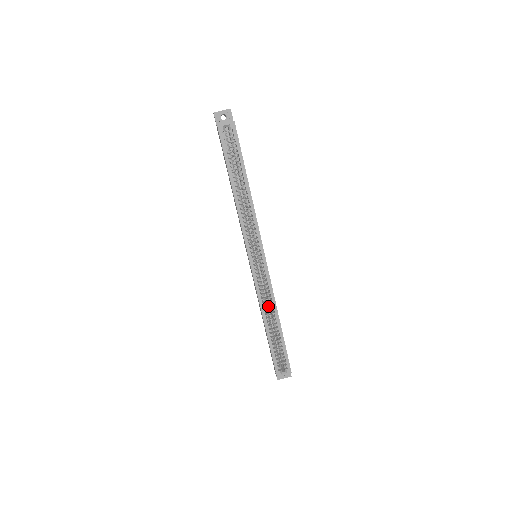
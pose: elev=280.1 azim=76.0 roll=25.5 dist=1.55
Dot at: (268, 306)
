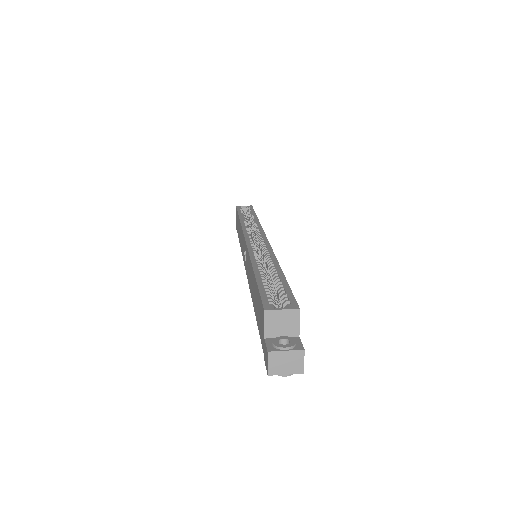
Dot at: (264, 269)
